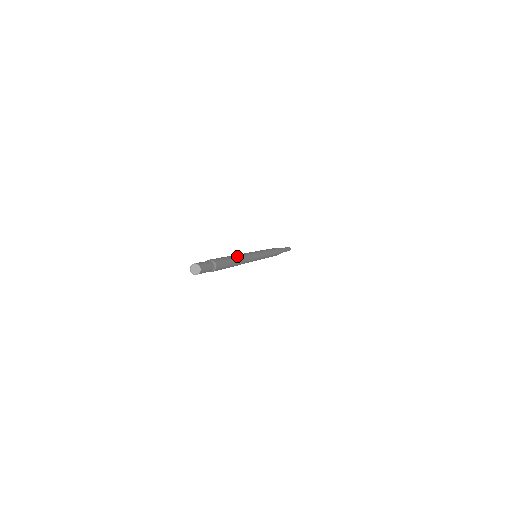
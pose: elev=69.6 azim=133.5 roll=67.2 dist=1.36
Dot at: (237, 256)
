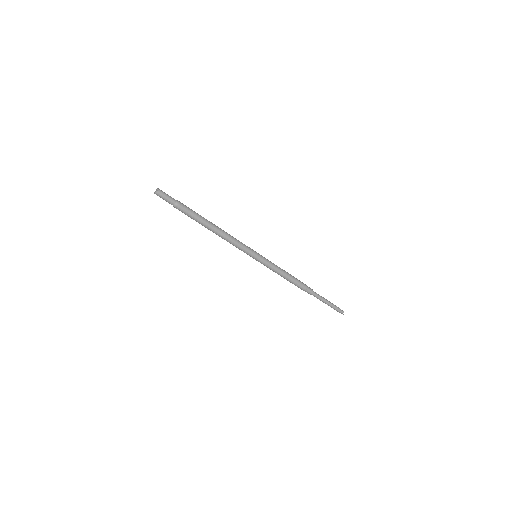
Dot at: occluded
